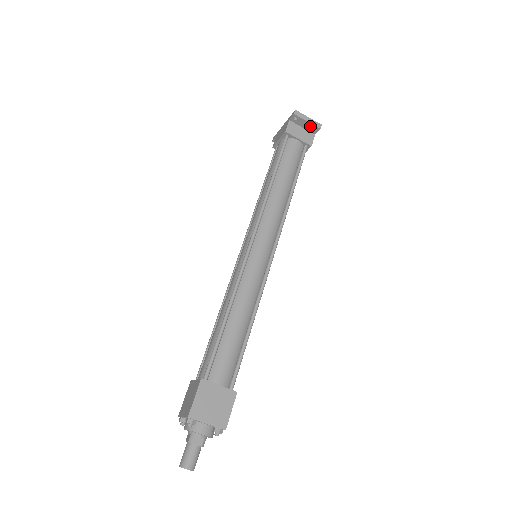
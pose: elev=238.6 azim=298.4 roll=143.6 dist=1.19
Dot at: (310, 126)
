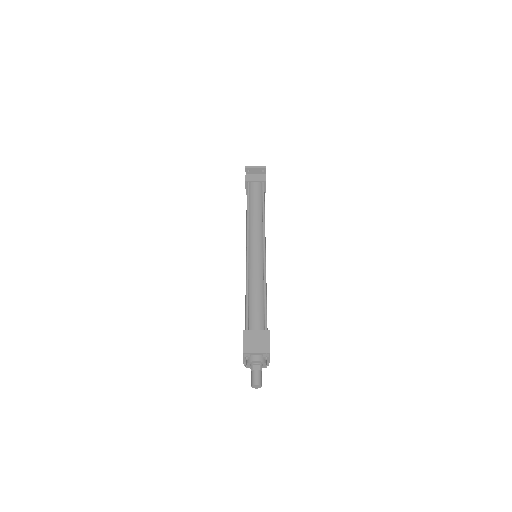
Dot at: (259, 170)
